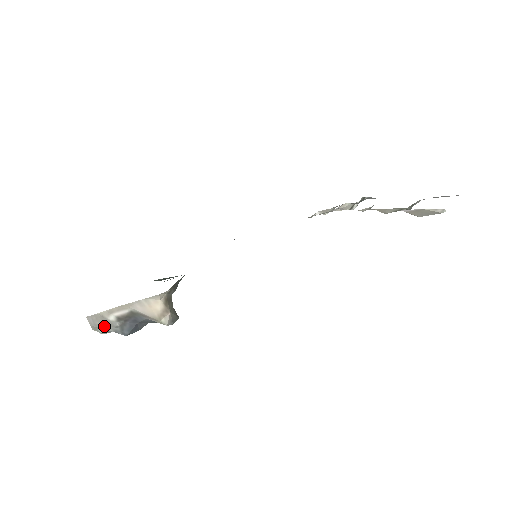
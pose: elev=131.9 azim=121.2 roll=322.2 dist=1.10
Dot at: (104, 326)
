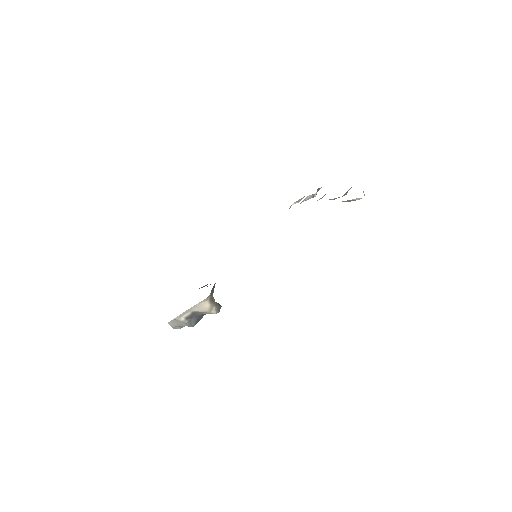
Dot at: (179, 325)
